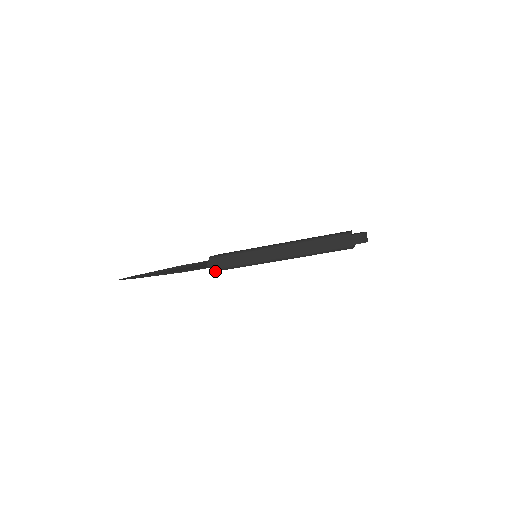
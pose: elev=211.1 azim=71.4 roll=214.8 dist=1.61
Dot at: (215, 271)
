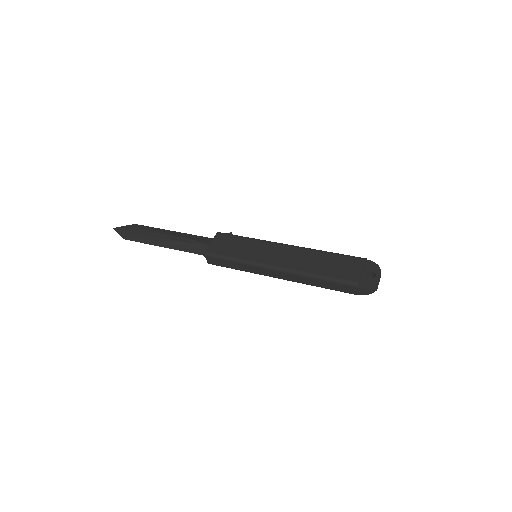
Dot at: (212, 264)
